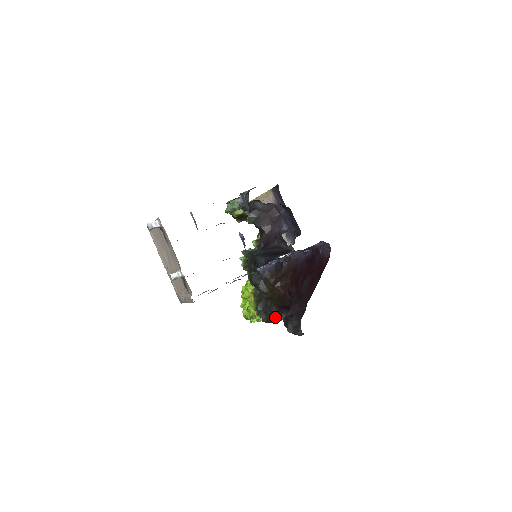
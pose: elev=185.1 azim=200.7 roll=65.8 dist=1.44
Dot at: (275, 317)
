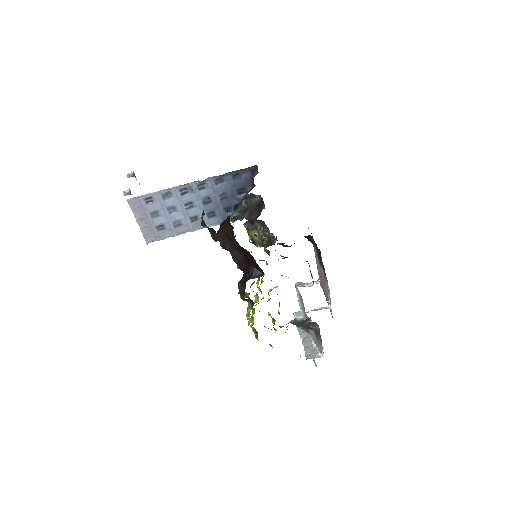
Dot at: (245, 282)
